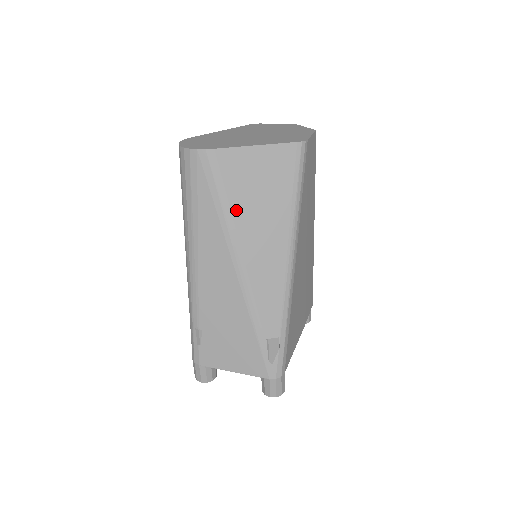
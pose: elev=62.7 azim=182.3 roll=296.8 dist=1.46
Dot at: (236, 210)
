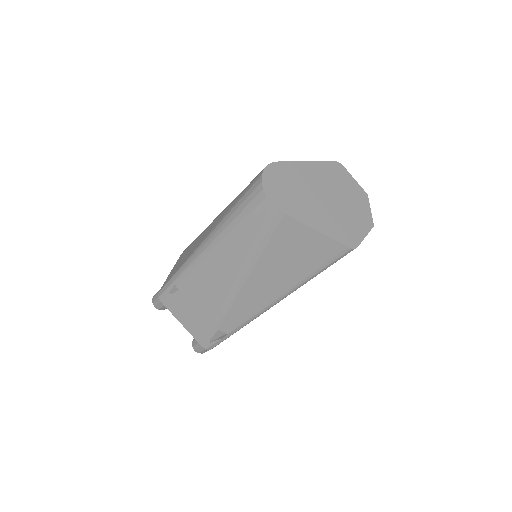
Dot at: (264, 258)
